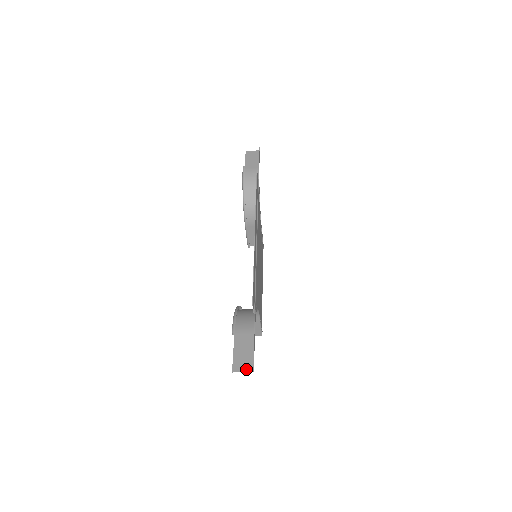
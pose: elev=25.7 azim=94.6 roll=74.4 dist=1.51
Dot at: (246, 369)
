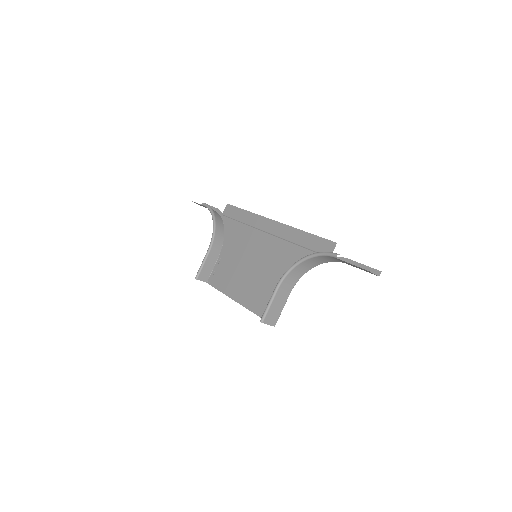
Dot at: (373, 273)
